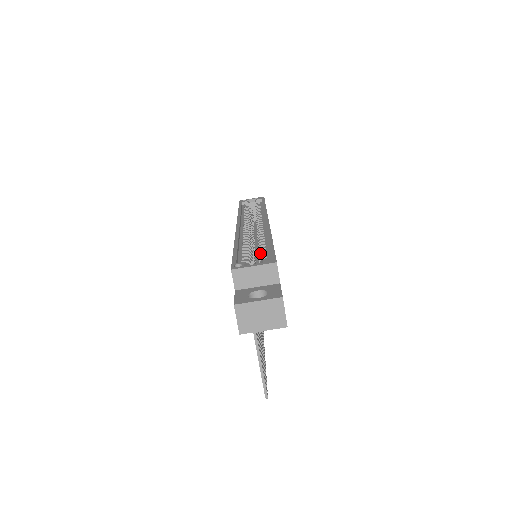
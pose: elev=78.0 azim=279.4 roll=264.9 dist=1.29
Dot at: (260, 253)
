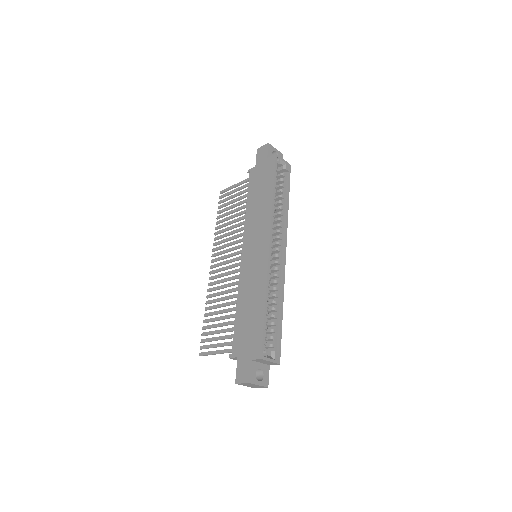
Dot at: (273, 325)
